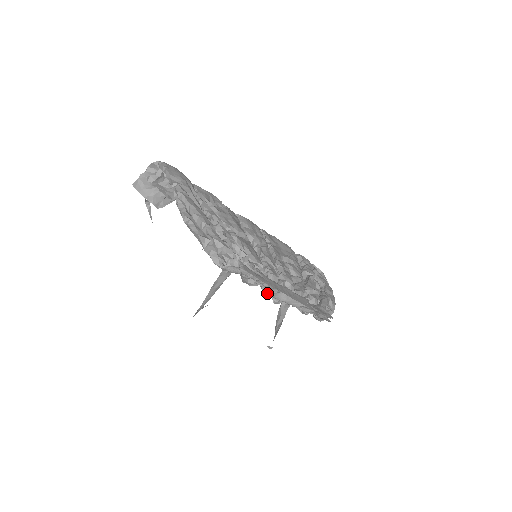
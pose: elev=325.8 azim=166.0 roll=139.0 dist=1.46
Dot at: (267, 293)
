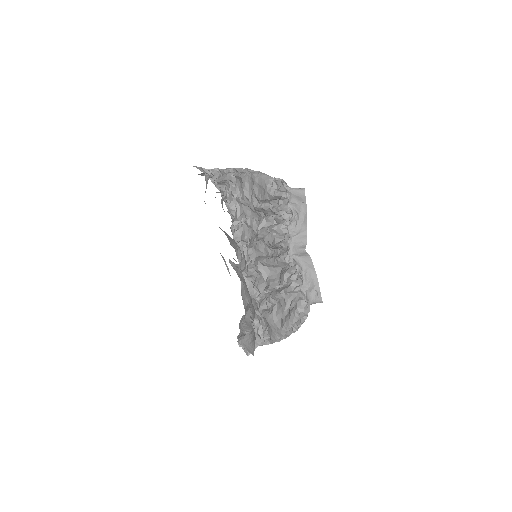
Dot at: (289, 243)
